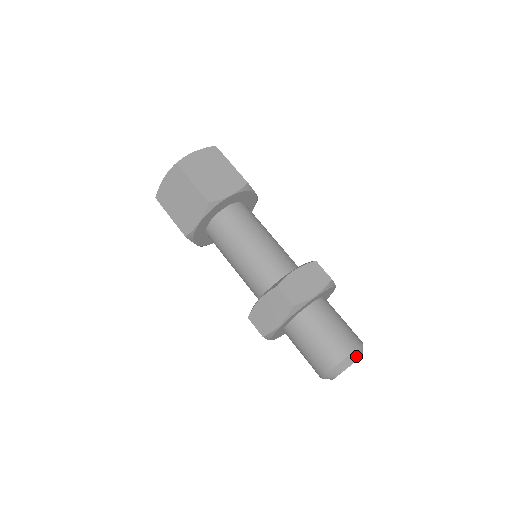
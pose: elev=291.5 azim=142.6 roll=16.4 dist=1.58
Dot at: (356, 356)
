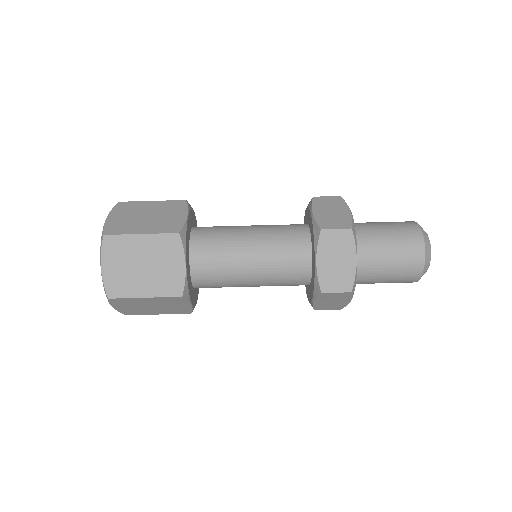
Dot at: occluded
